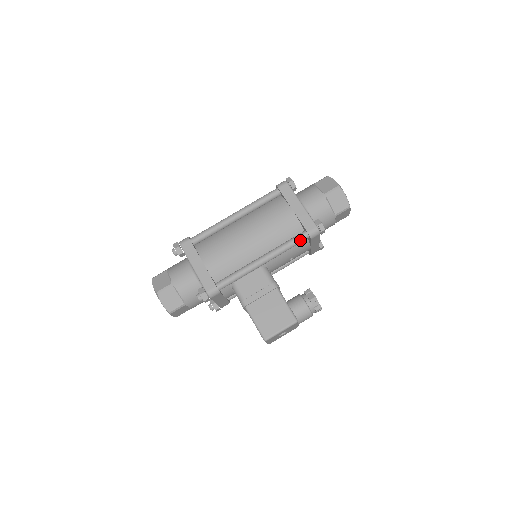
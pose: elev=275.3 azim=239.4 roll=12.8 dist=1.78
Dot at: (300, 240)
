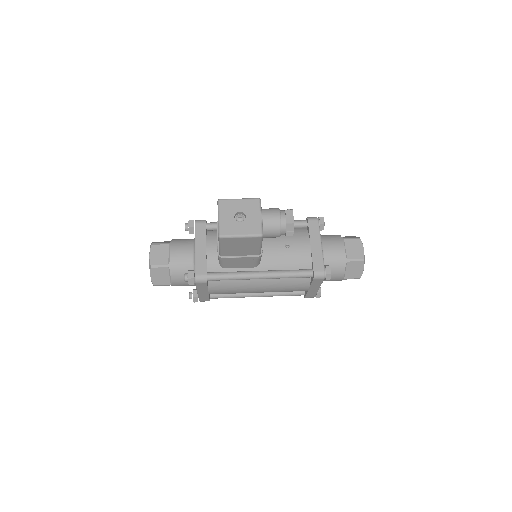
Dot at: (298, 221)
